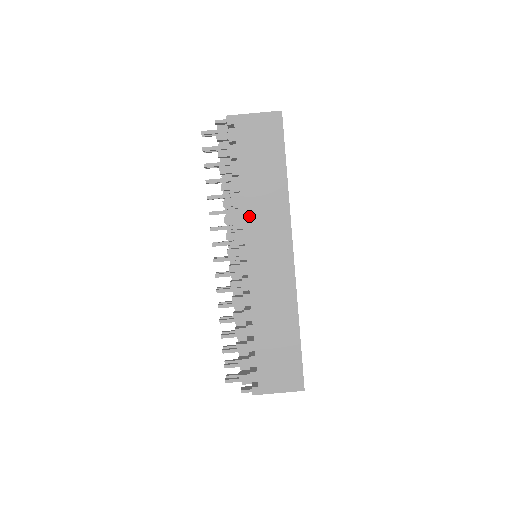
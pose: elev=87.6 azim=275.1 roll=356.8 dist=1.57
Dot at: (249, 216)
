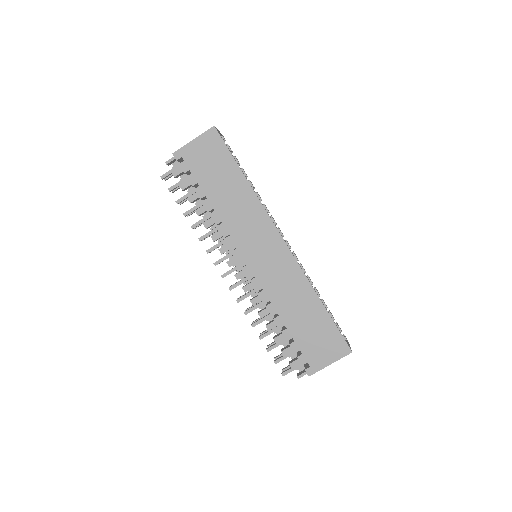
Dot at: (230, 226)
